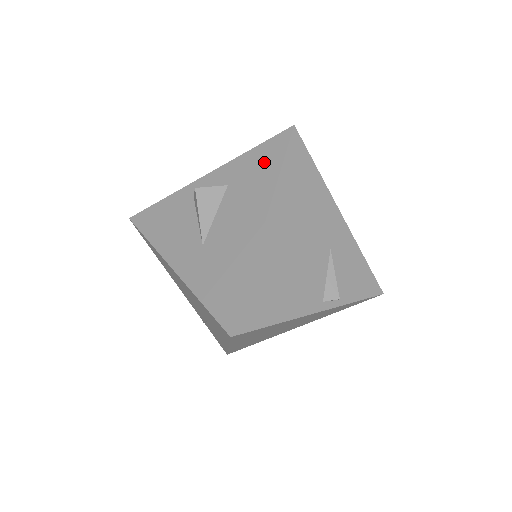
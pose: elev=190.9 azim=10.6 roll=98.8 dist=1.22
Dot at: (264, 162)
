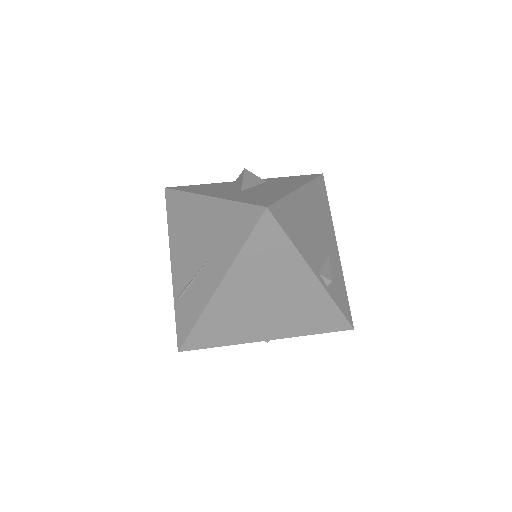
Dot at: (299, 178)
